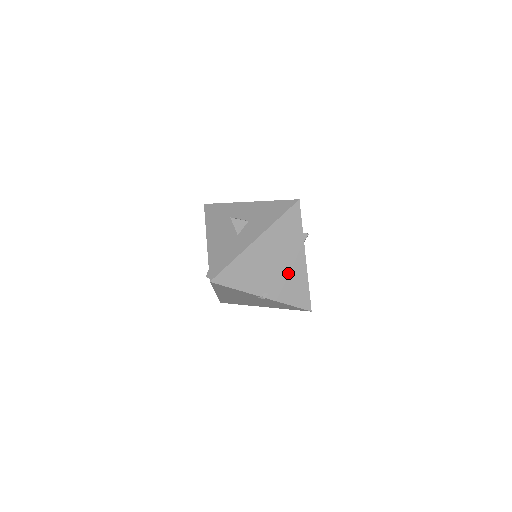
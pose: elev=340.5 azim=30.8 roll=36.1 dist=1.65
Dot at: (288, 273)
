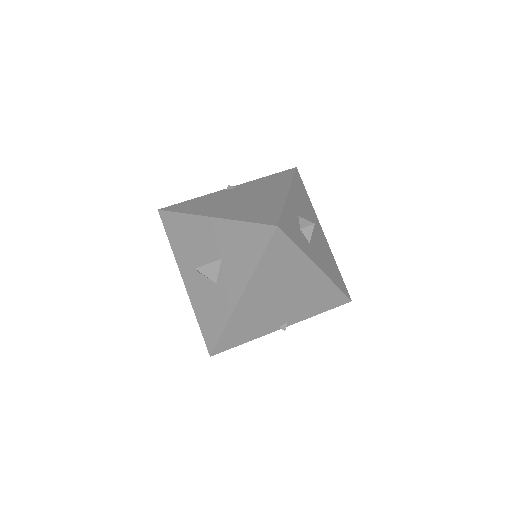
Dot at: (303, 294)
